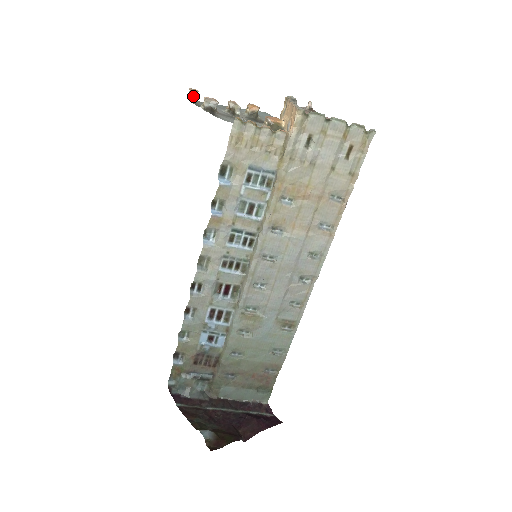
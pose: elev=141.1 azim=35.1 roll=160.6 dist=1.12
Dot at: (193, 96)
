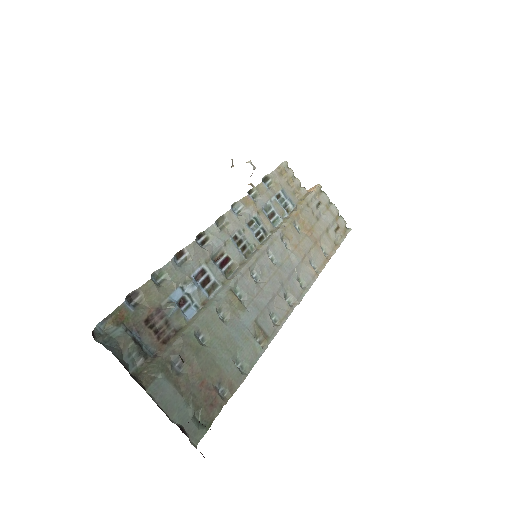
Dot at: (232, 163)
